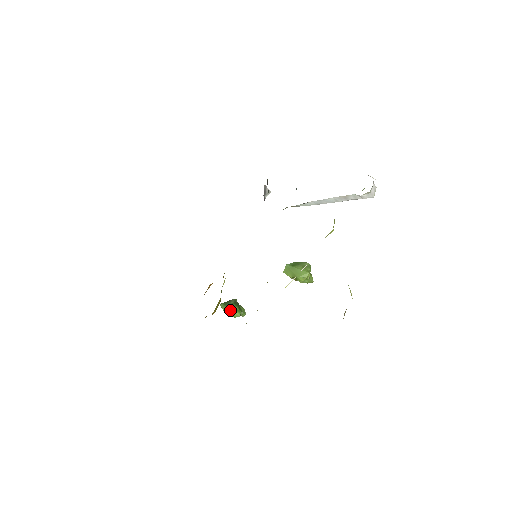
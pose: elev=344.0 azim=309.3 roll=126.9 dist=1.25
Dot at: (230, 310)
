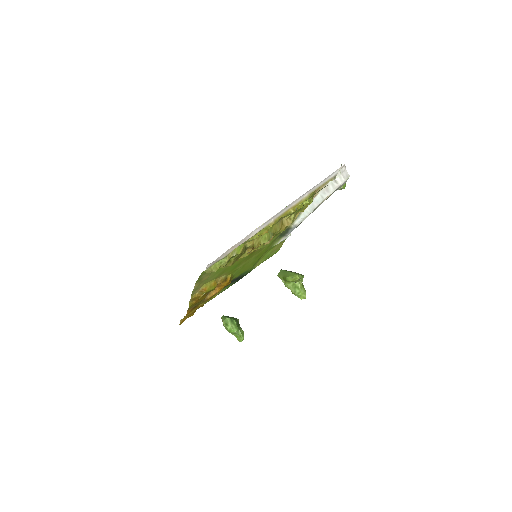
Dot at: (228, 321)
